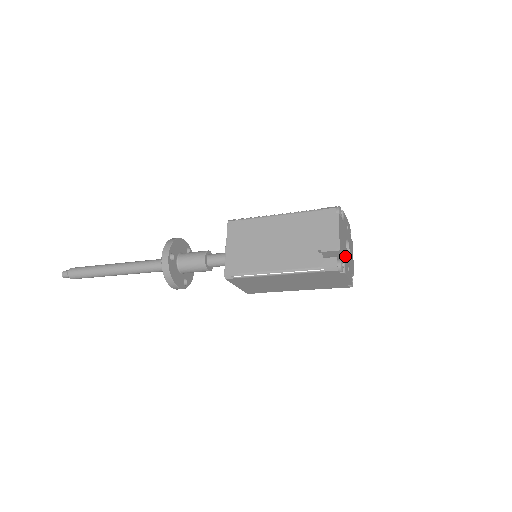
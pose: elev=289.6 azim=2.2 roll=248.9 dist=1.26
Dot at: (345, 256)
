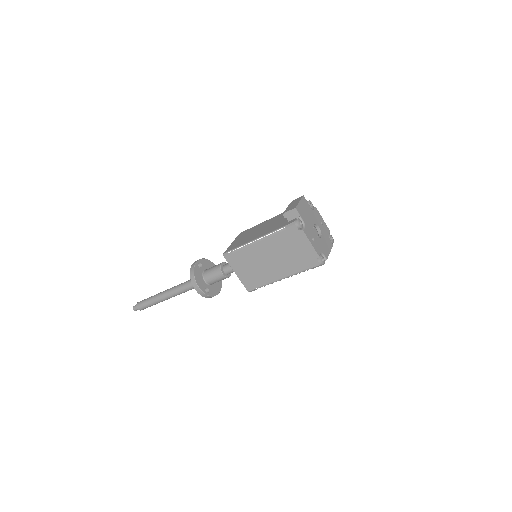
Dot at: (308, 226)
